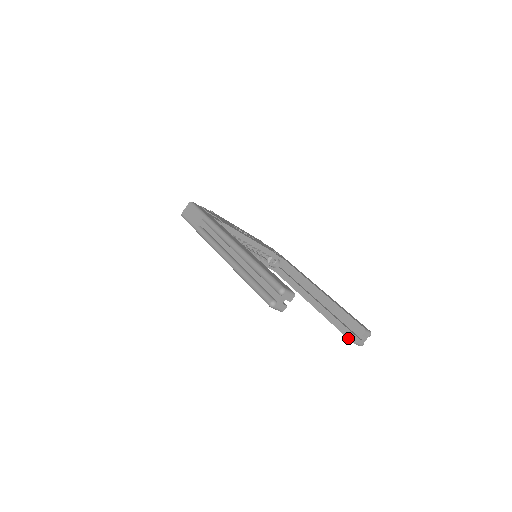
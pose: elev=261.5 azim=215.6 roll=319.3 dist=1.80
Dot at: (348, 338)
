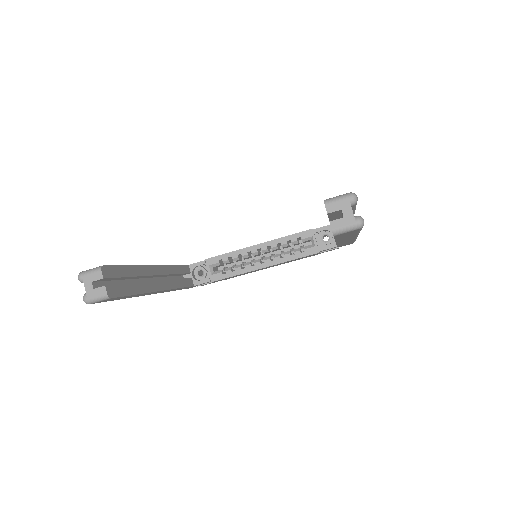
Dot at: occluded
